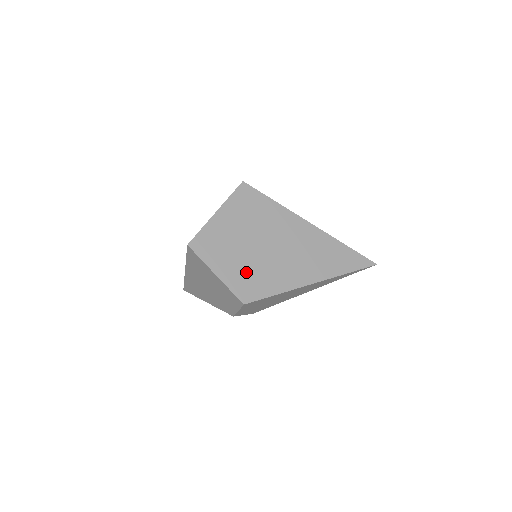
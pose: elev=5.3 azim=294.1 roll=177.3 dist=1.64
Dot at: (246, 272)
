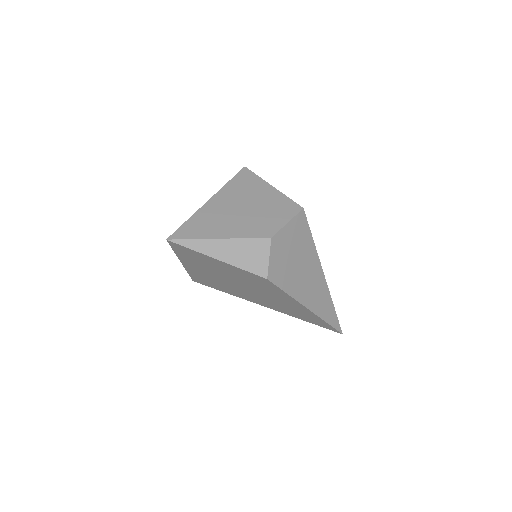
Dot at: occluded
